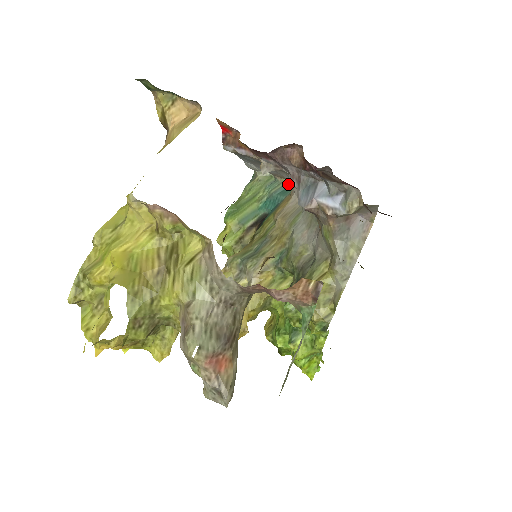
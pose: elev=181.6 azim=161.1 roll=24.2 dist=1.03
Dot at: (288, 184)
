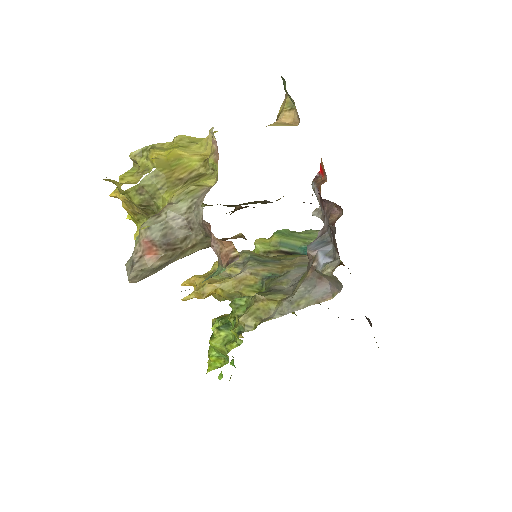
Dot at: occluded
